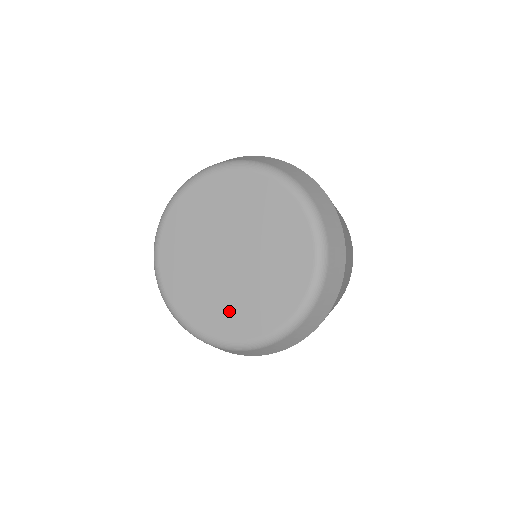
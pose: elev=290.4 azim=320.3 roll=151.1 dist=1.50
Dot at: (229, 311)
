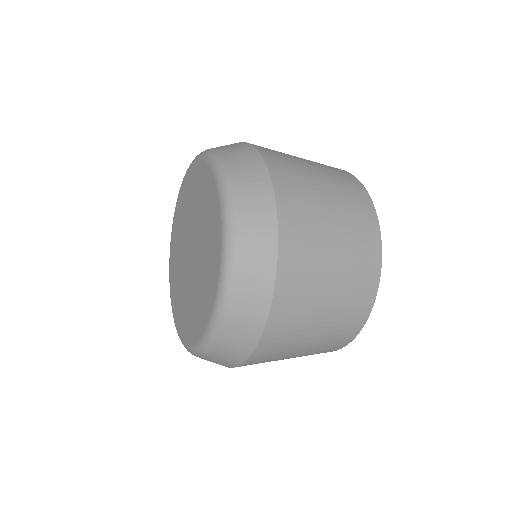
Dot at: (178, 291)
